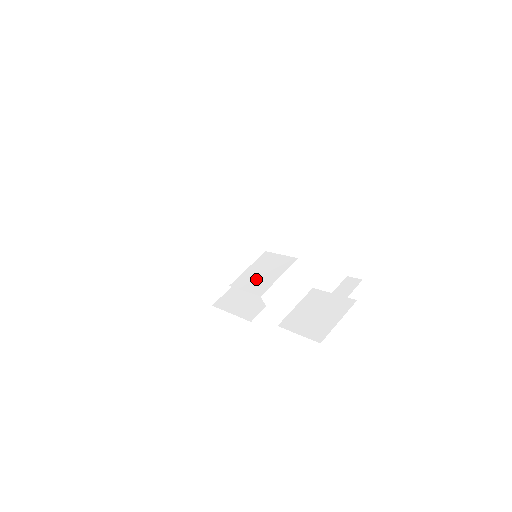
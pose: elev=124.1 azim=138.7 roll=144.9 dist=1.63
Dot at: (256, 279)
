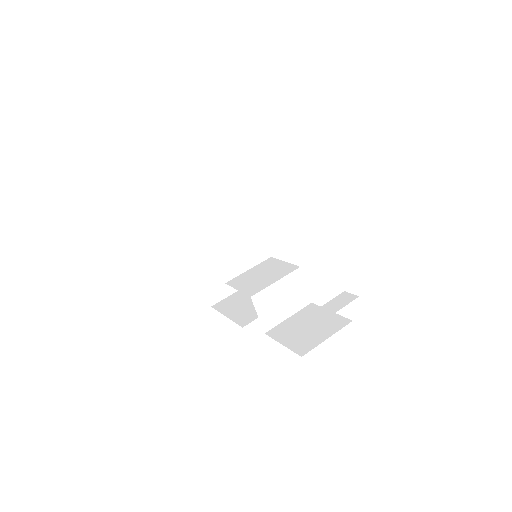
Dot at: (252, 280)
